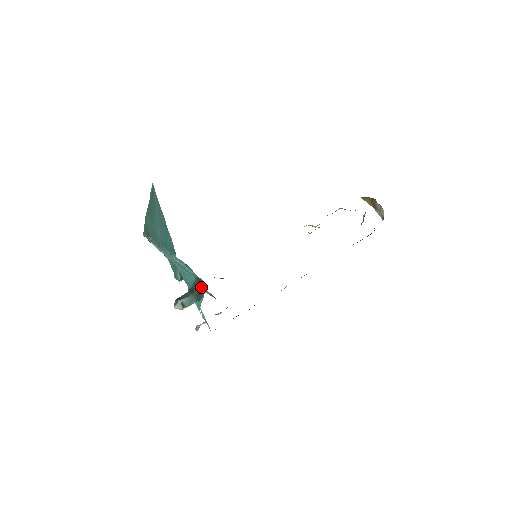
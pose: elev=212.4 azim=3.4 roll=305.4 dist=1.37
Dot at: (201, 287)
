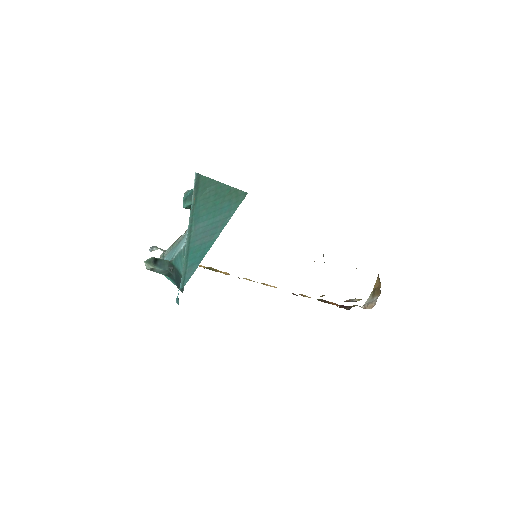
Dot at: (179, 282)
